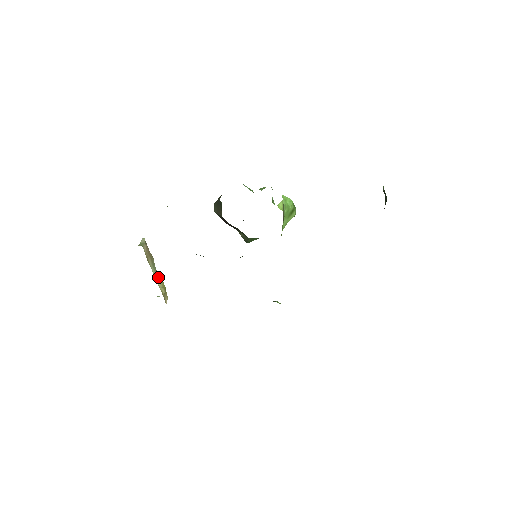
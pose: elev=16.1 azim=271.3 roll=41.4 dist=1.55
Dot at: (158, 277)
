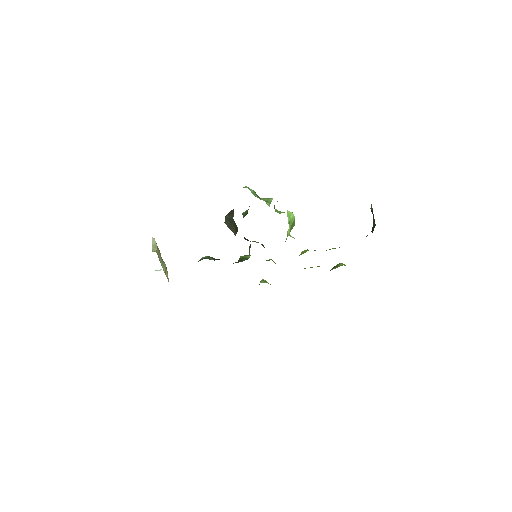
Dot at: (163, 265)
